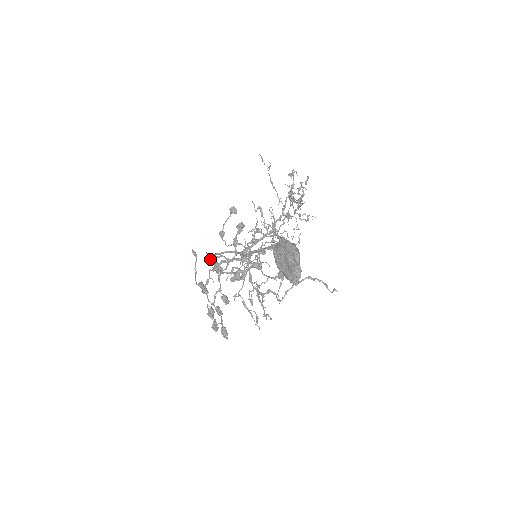
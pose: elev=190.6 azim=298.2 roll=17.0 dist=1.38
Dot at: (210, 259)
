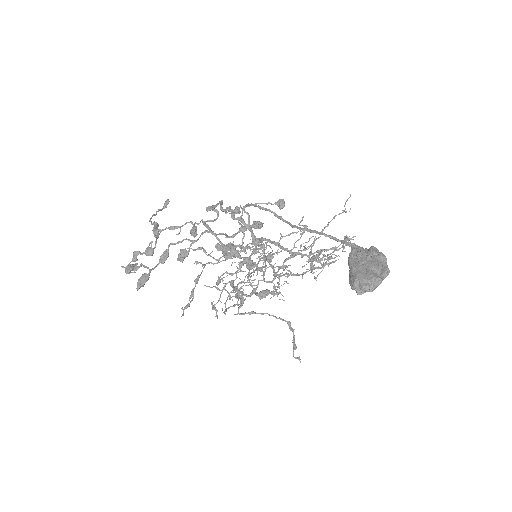
Dot at: occluded
